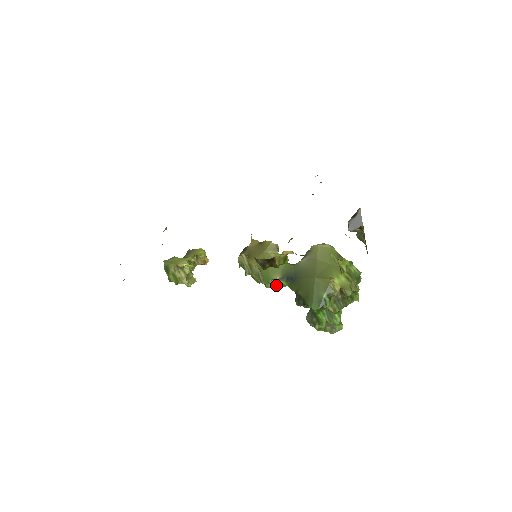
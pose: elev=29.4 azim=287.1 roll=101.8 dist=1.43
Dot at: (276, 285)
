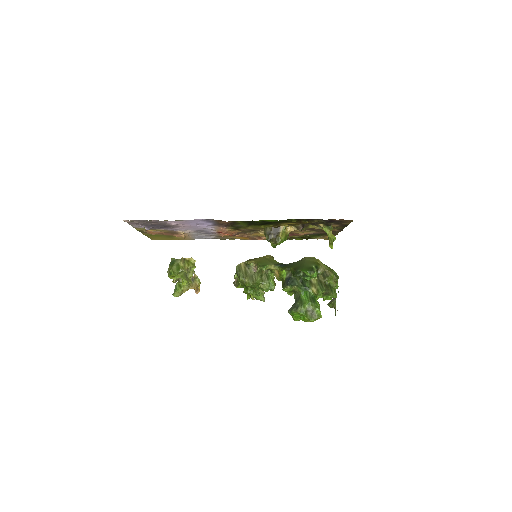
Dot at: (266, 283)
